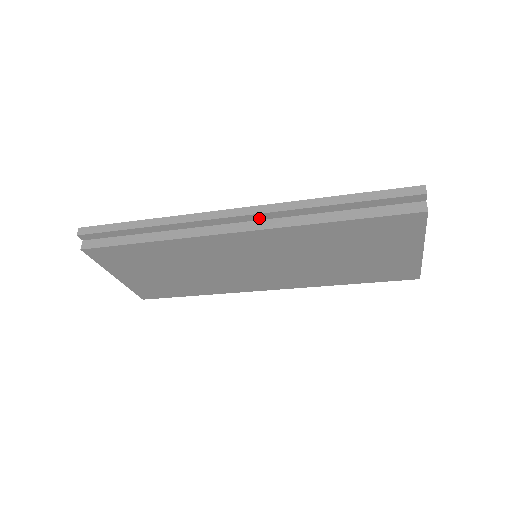
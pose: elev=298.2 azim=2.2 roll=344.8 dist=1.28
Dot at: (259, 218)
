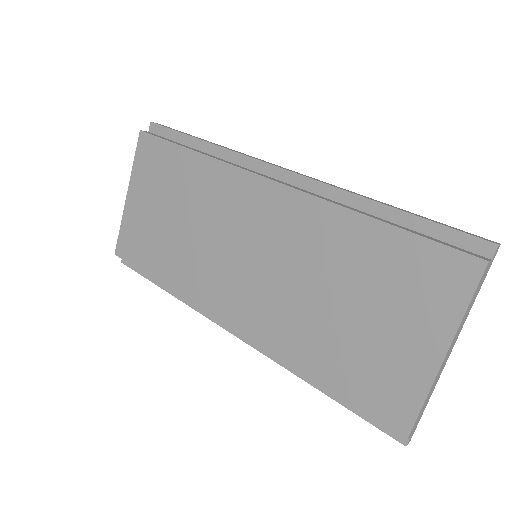
Dot at: (302, 185)
